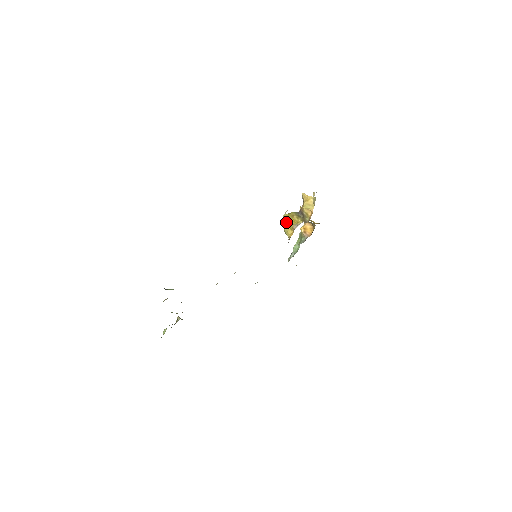
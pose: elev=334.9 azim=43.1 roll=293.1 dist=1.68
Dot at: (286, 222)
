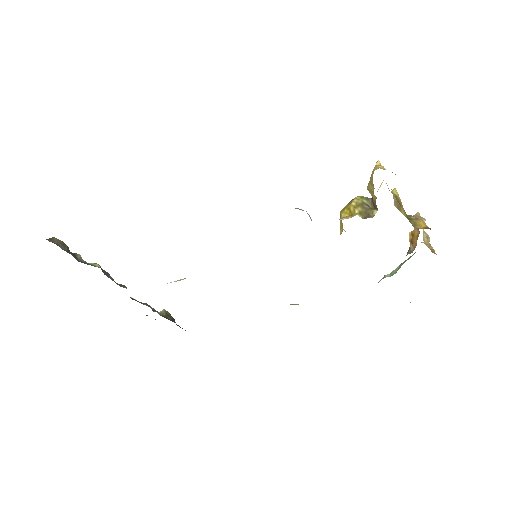
Dot at: occluded
